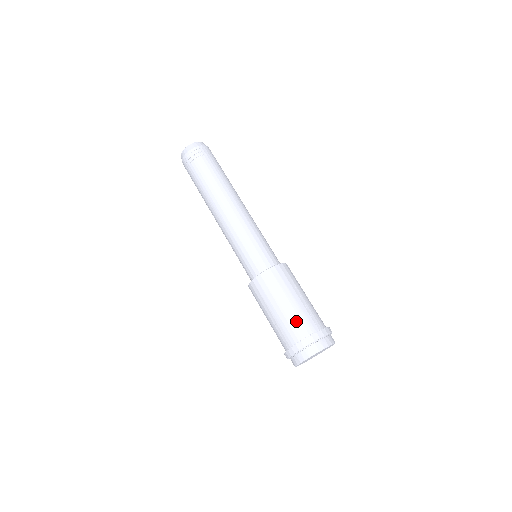
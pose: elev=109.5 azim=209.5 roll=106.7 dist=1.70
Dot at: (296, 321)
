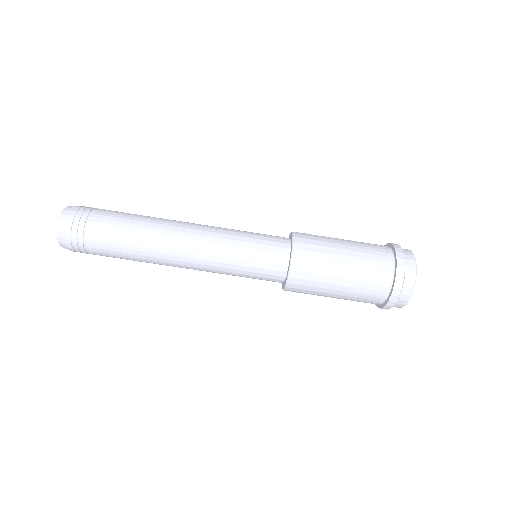
Dot at: (359, 301)
